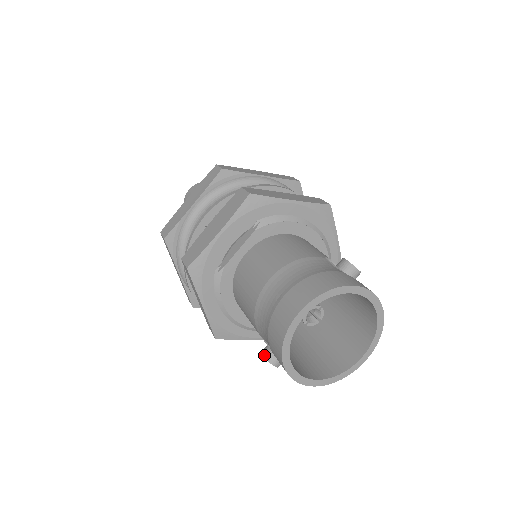
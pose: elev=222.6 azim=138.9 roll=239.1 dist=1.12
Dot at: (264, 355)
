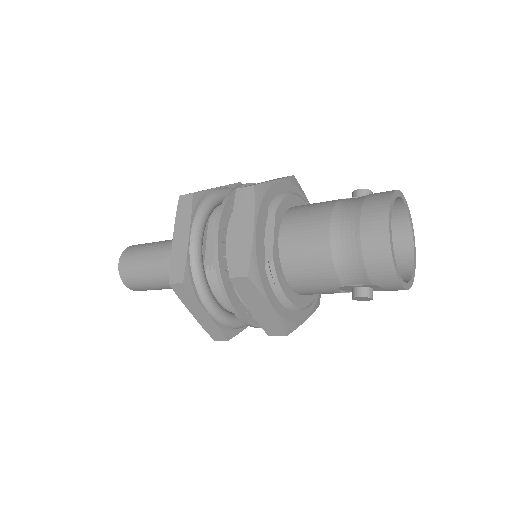
Dot at: (360, 296)
